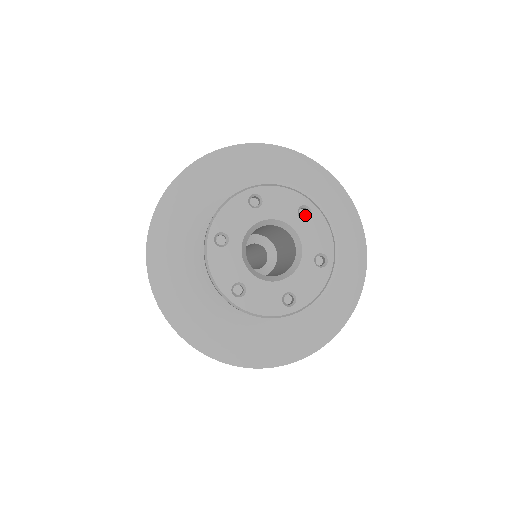
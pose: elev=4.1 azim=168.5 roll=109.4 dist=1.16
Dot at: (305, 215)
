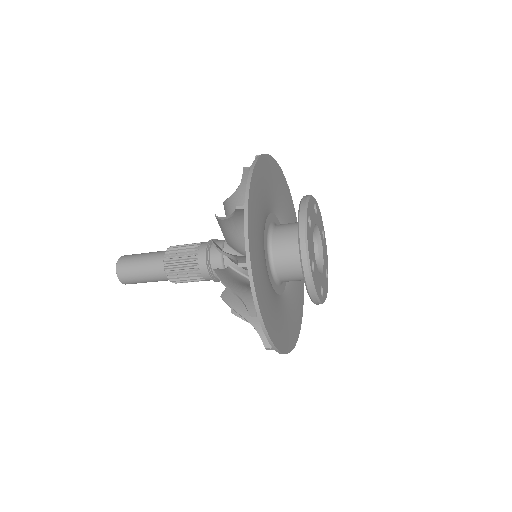
Dot at: (278, 204)
